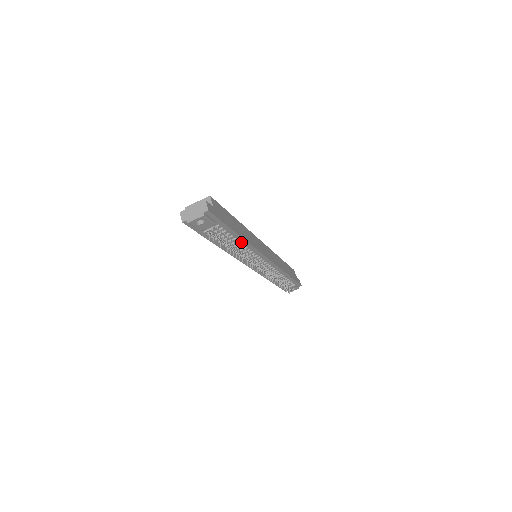
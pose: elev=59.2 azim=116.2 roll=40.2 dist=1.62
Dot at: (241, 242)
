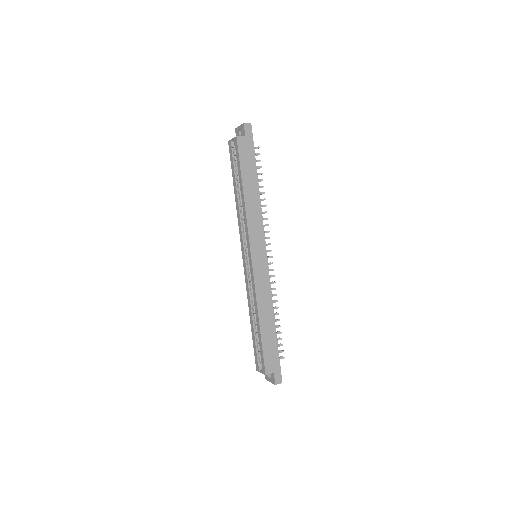
Dot at: (272, 314)
